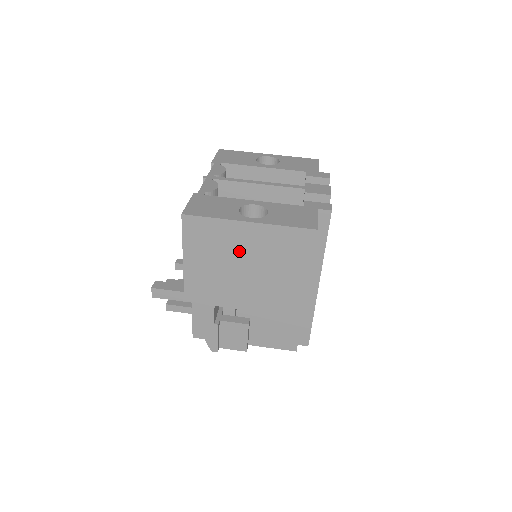
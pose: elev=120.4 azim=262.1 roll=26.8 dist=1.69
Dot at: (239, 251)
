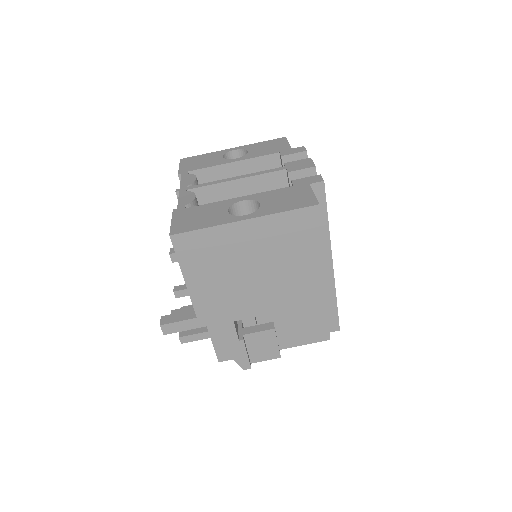
Dot at: (243, 255)
